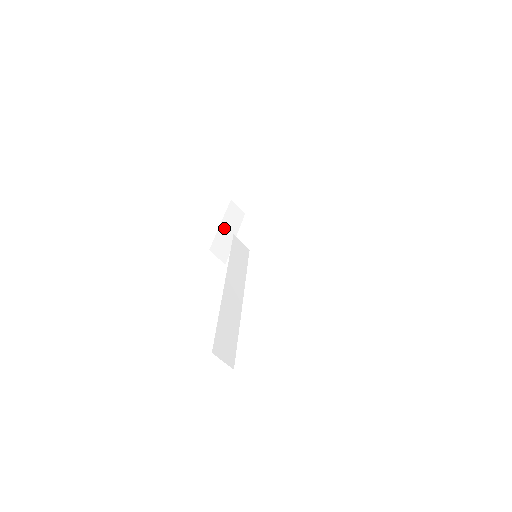
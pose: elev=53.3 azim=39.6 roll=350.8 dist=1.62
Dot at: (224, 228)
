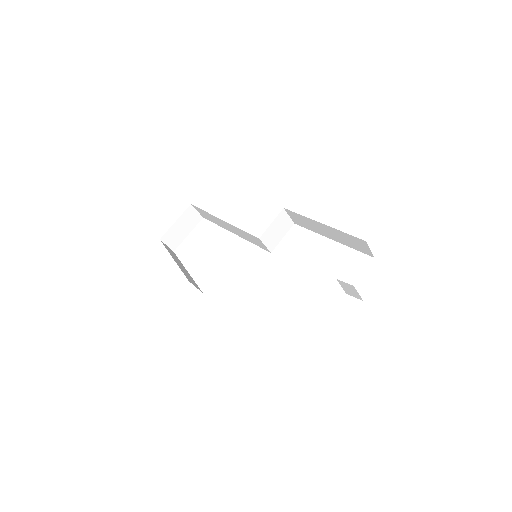
Dot at: (177, 263)
